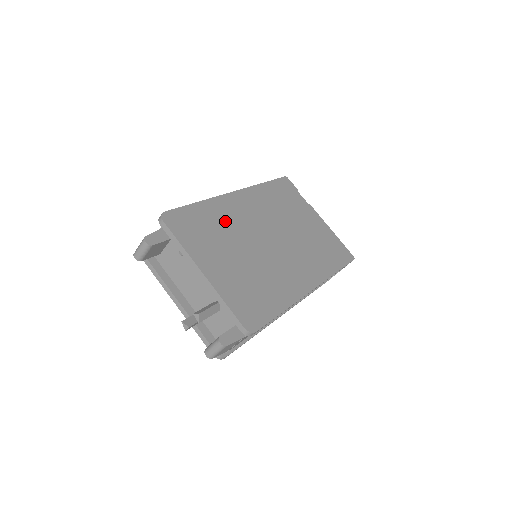
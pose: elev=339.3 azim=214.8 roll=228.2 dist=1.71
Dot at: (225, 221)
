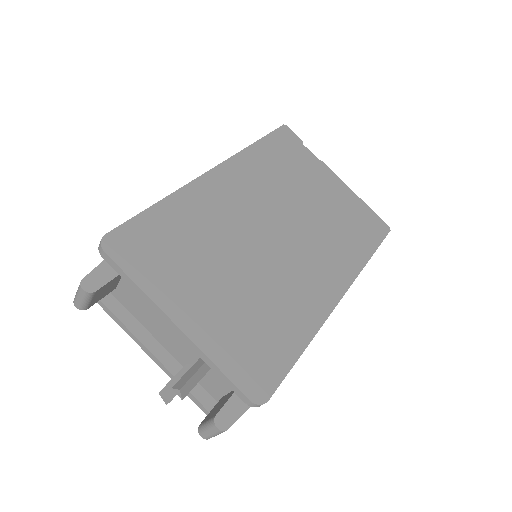
Dot at: (203, 223)
